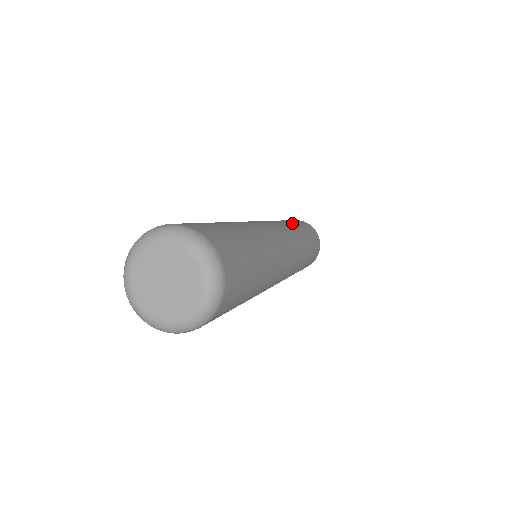
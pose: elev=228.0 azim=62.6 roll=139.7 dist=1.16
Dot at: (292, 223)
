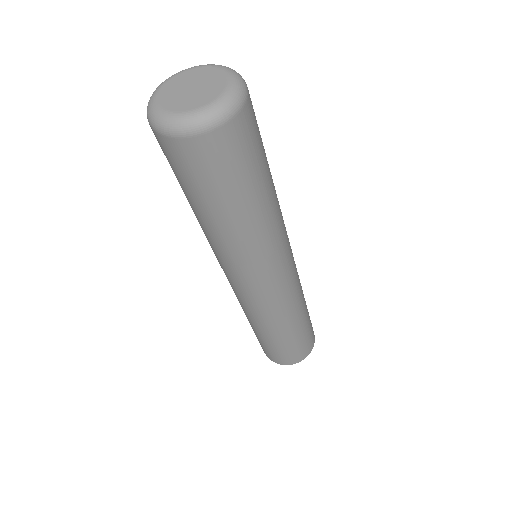
Dot at: occluded
